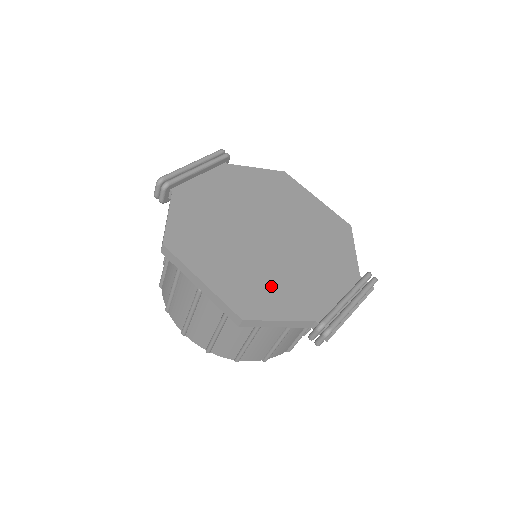
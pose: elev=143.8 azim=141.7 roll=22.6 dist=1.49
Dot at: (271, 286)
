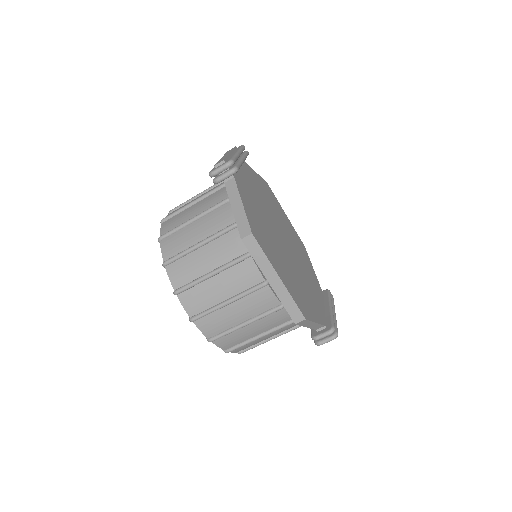
Dot at: (303, 291)
